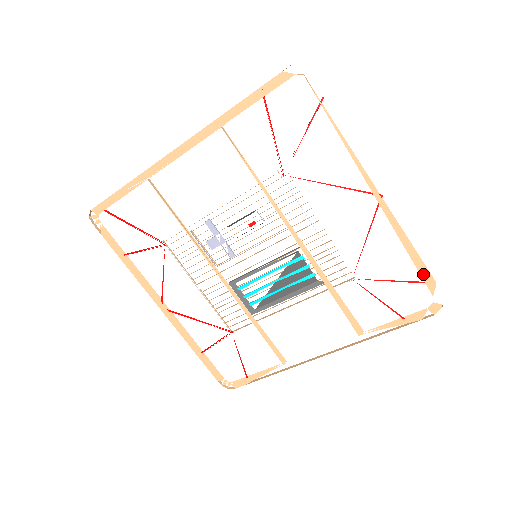
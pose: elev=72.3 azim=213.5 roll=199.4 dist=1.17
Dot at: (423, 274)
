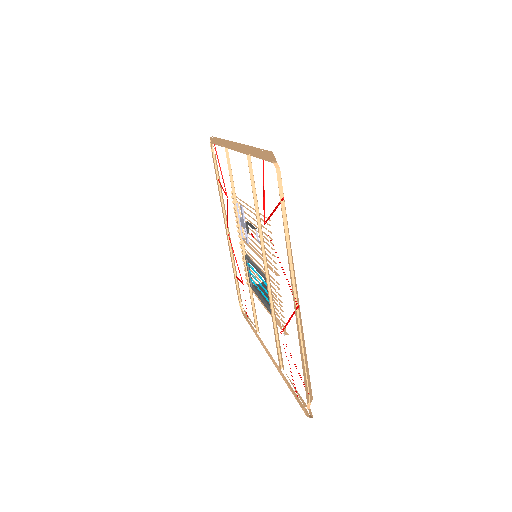
Dot at: (305, 384)
